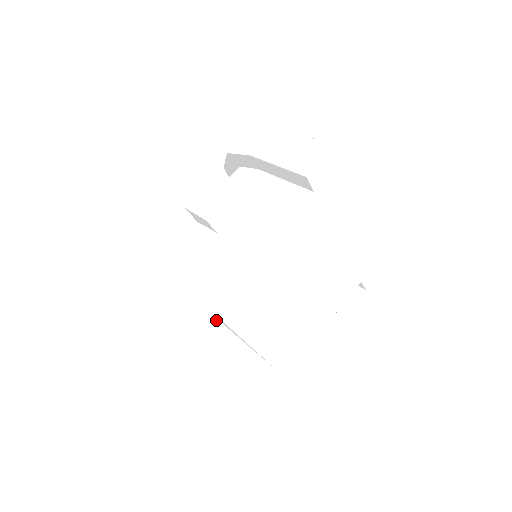
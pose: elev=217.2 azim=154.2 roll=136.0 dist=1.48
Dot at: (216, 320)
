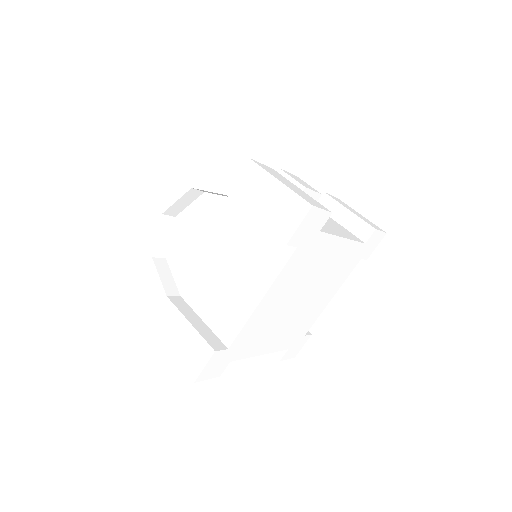
Dot at: (300, 240)
